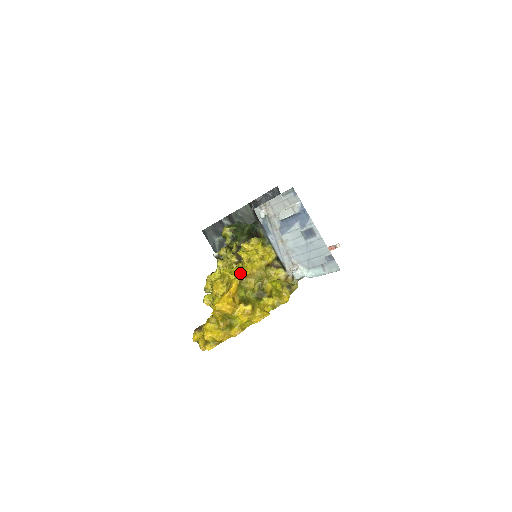
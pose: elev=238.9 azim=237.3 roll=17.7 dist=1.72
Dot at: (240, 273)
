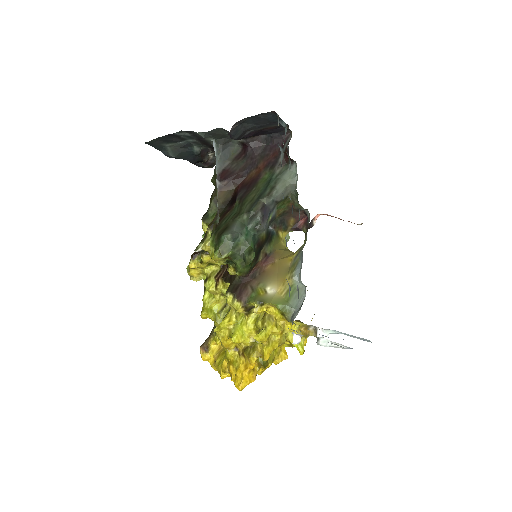
Dot at: occluded
